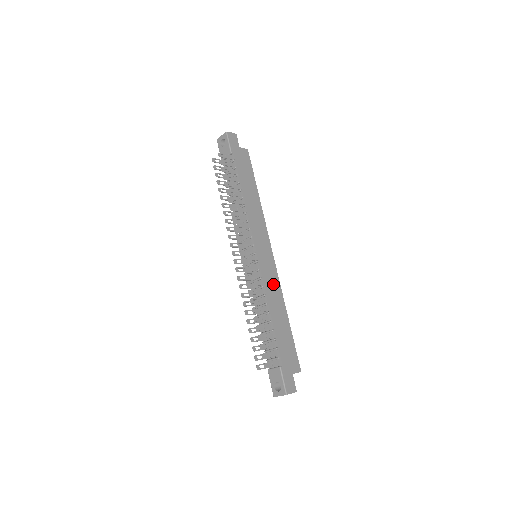
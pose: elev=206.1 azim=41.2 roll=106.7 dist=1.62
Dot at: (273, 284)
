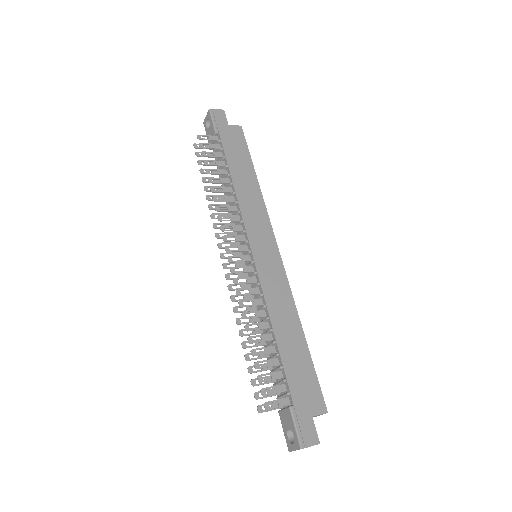
Dot at: (278, 290)
